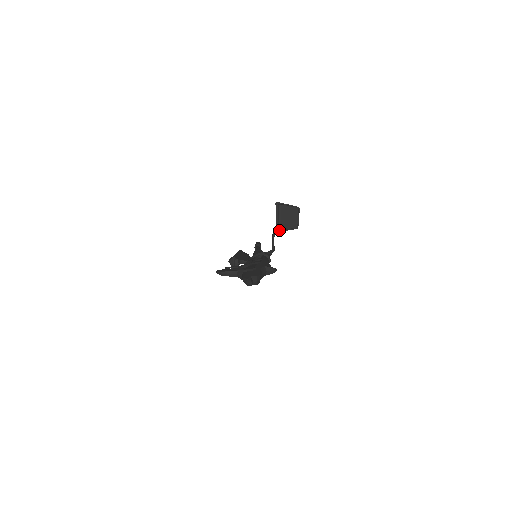
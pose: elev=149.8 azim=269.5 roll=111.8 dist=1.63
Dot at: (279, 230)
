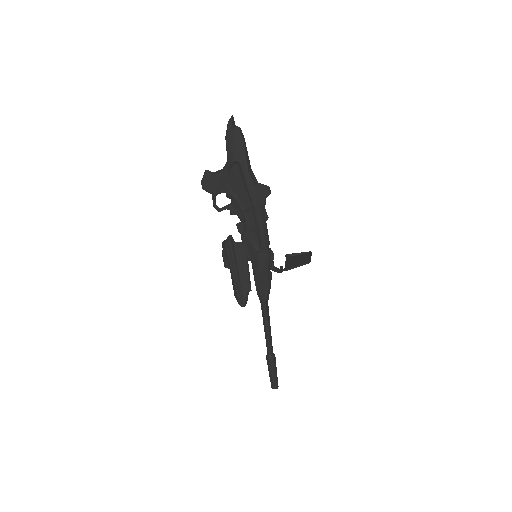
Dot at: (289, 268)
